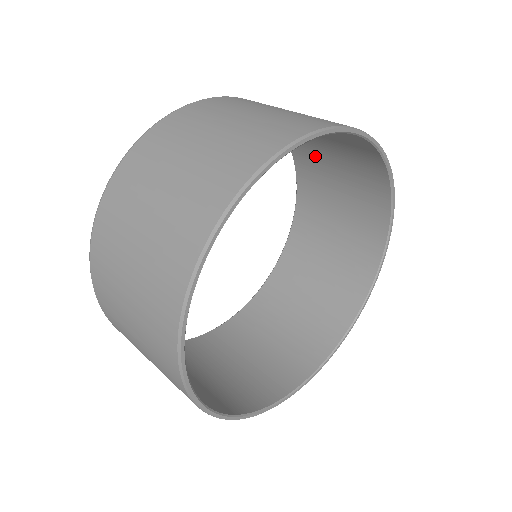
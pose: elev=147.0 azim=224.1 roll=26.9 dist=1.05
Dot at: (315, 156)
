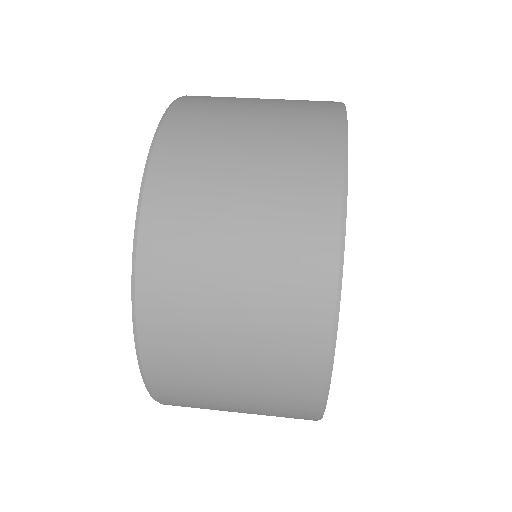
Dot at: occluded
